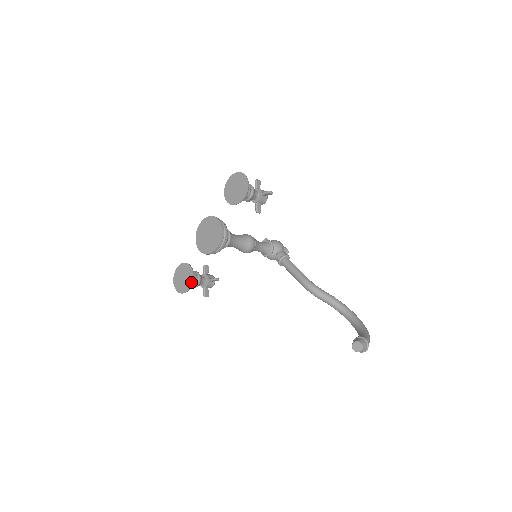
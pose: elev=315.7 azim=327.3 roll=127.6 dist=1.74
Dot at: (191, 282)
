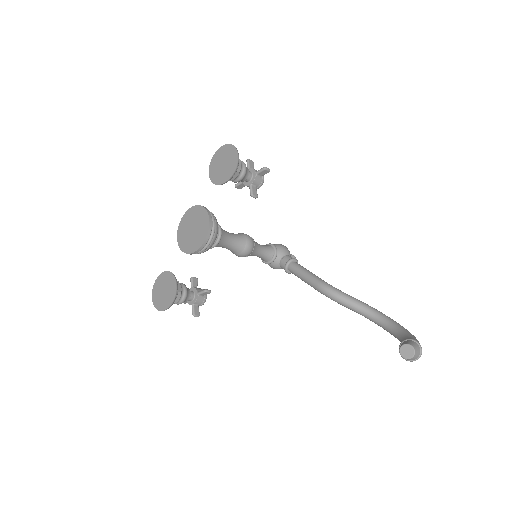
Dot at: (174, 293)
